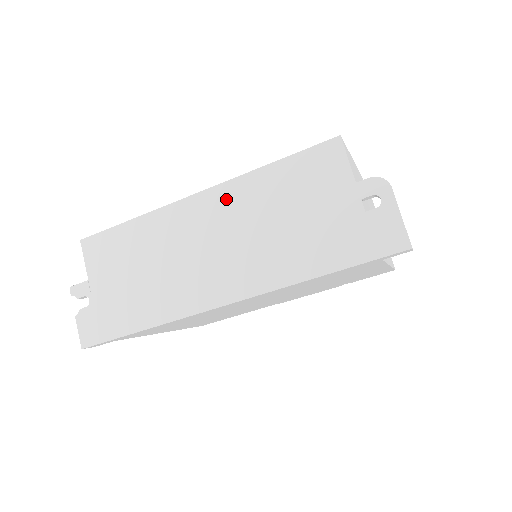
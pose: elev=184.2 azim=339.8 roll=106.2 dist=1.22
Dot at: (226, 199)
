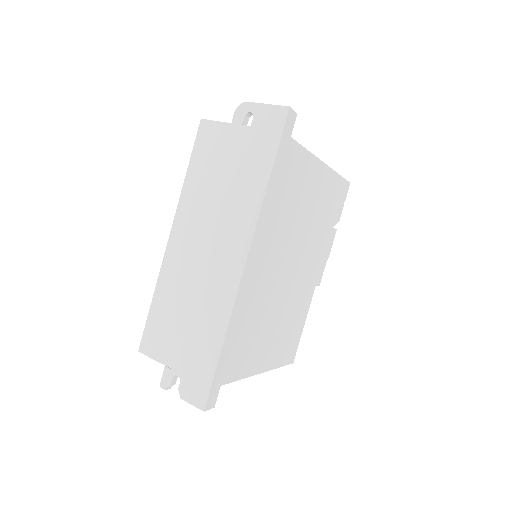
Dot at: (185, 218)
